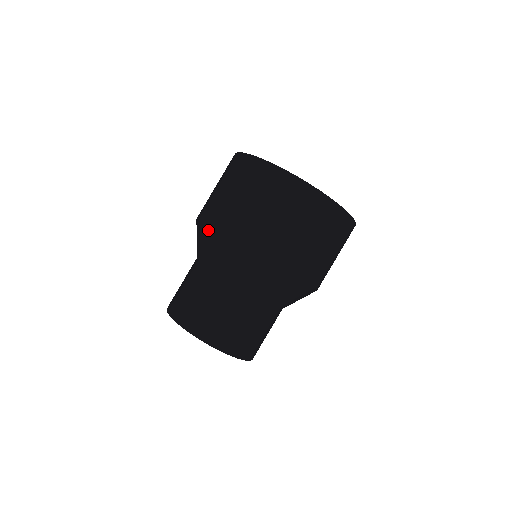
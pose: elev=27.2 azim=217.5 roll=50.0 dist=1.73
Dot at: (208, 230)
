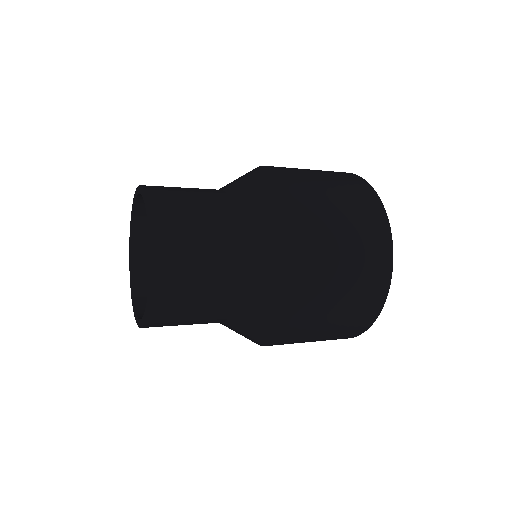
Dot at: (289, 208)
